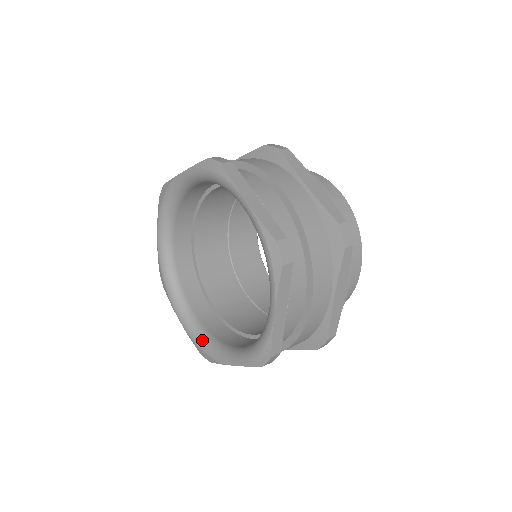
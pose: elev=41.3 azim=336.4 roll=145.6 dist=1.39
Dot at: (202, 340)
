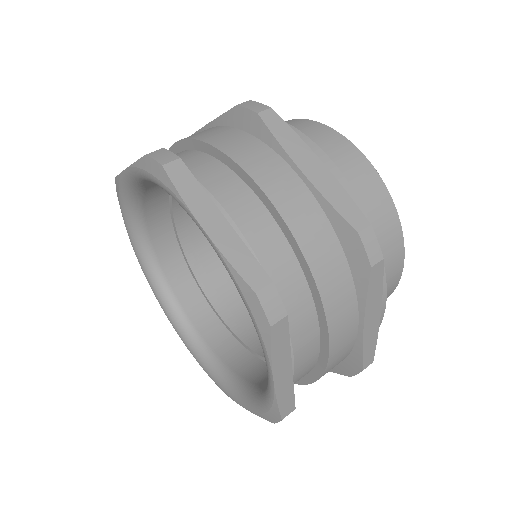
Dot at: (206, 364)
